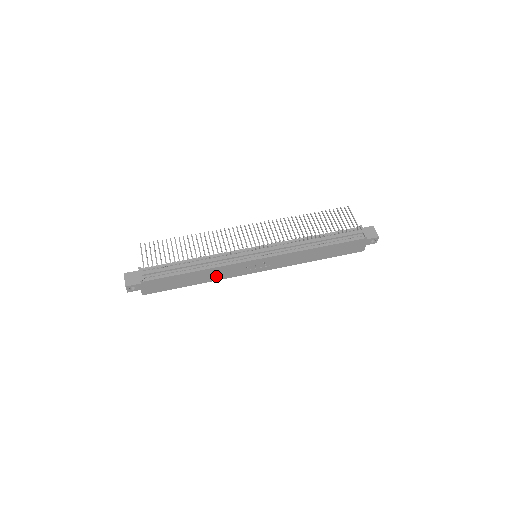
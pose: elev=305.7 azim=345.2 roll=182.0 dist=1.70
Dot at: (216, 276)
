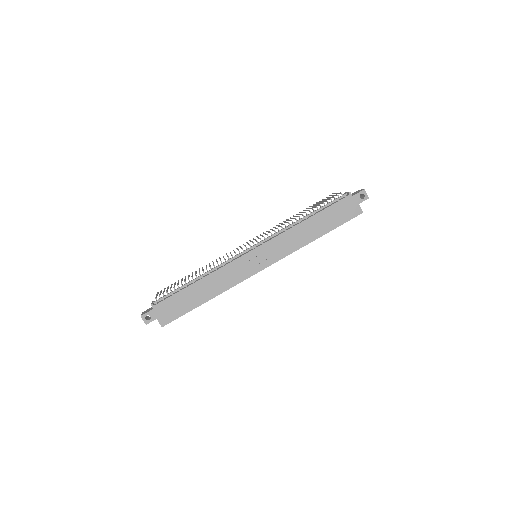
Dot at: (223, 284)
